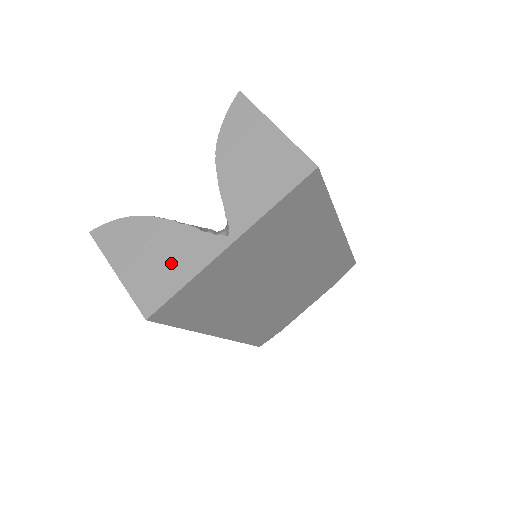
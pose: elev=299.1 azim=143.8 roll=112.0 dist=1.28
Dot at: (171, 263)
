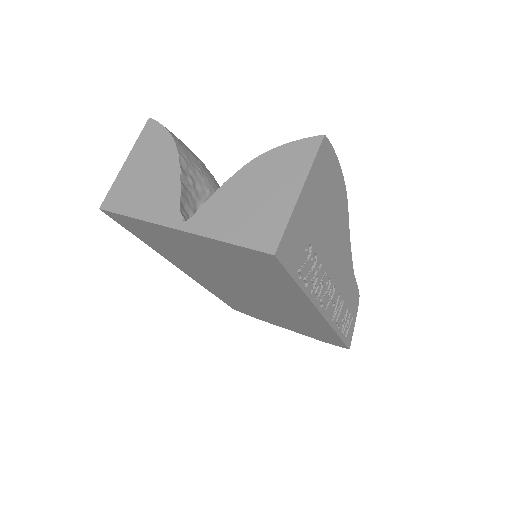
Dot at: (146, 195)
